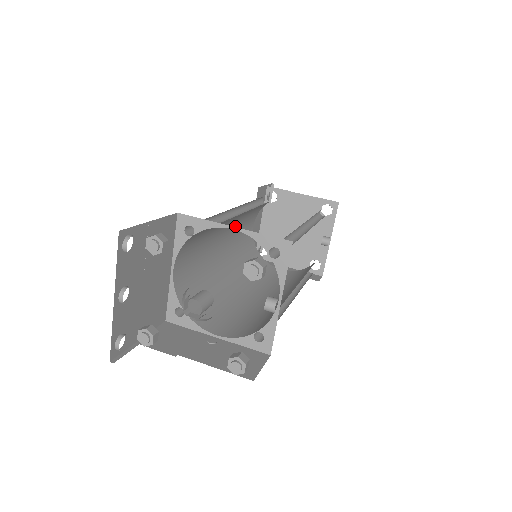
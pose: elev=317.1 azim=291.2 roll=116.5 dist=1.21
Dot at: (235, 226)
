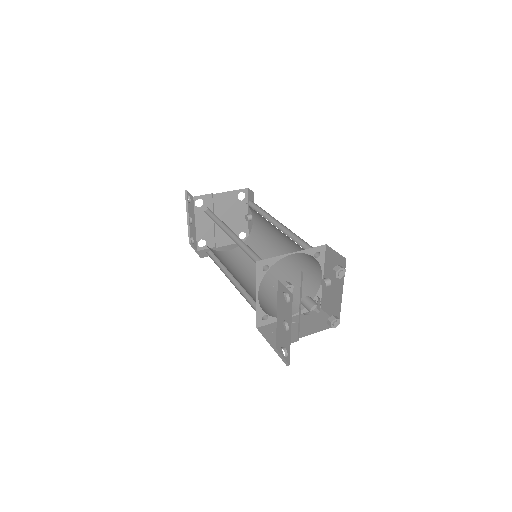
Dot at: occluded
